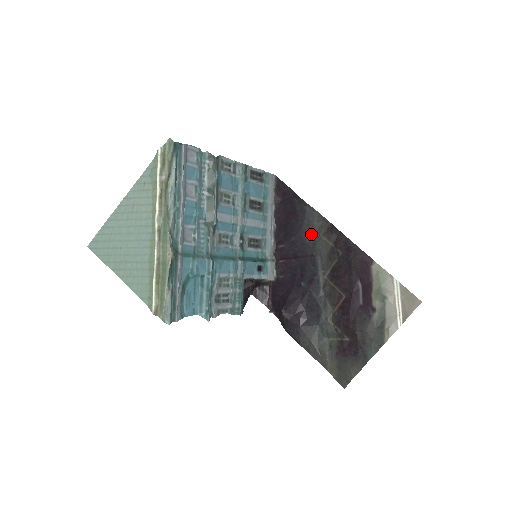
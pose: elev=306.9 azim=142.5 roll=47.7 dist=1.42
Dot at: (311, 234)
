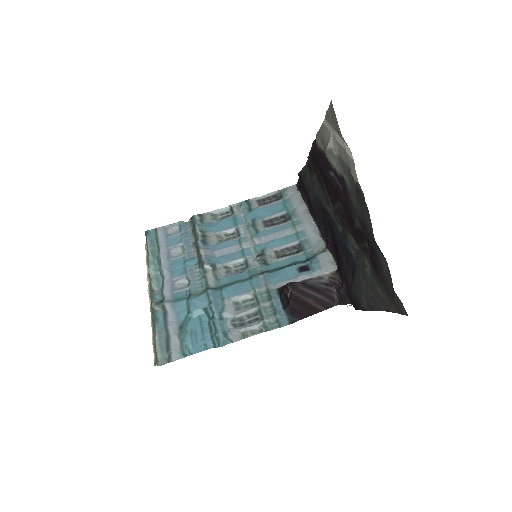
Dot at: (312, 190)
